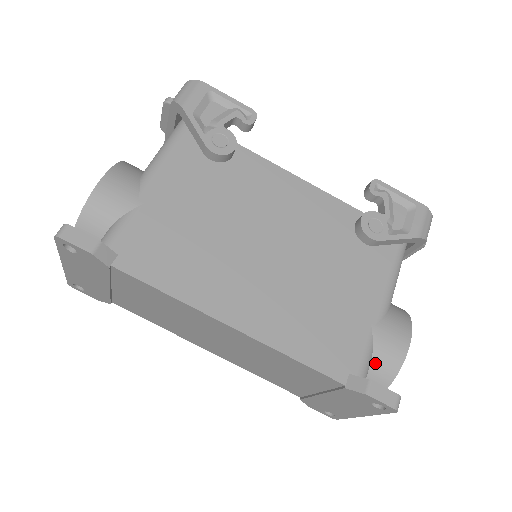
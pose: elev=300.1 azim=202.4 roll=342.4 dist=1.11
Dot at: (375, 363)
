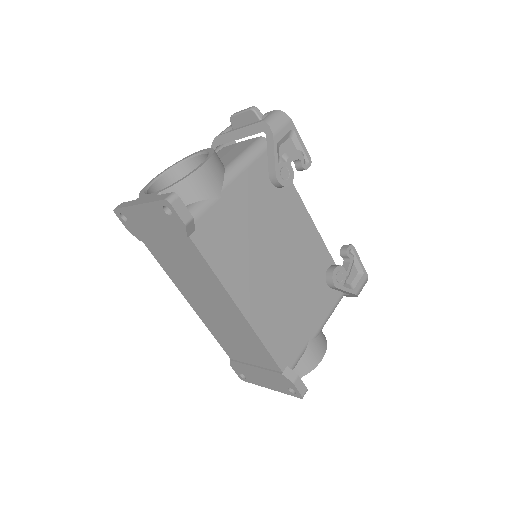
Dot at: (299, 363)
